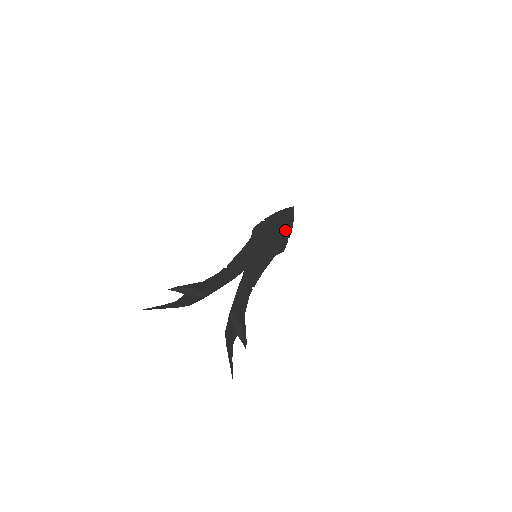
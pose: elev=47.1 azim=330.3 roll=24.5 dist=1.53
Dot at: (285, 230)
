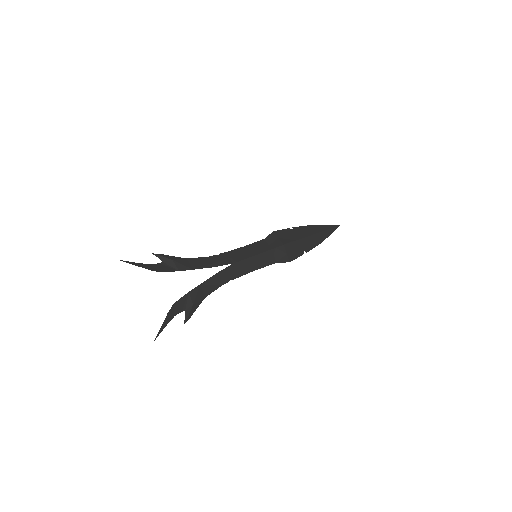
Dot at: (307, 244)
